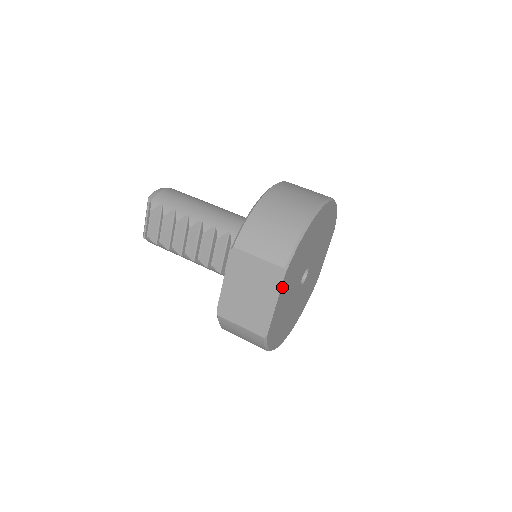
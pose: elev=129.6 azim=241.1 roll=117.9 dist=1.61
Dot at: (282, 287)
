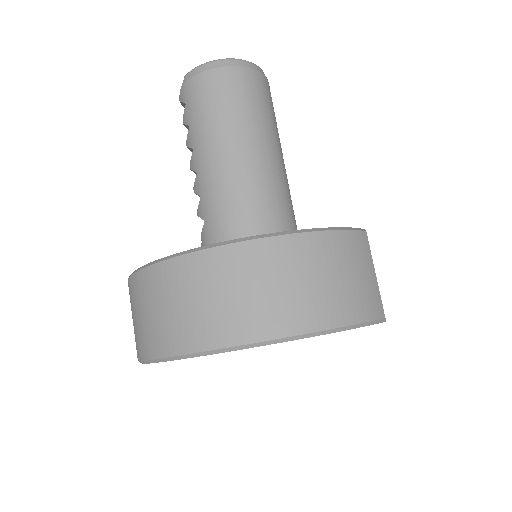
Dot at: occluded
